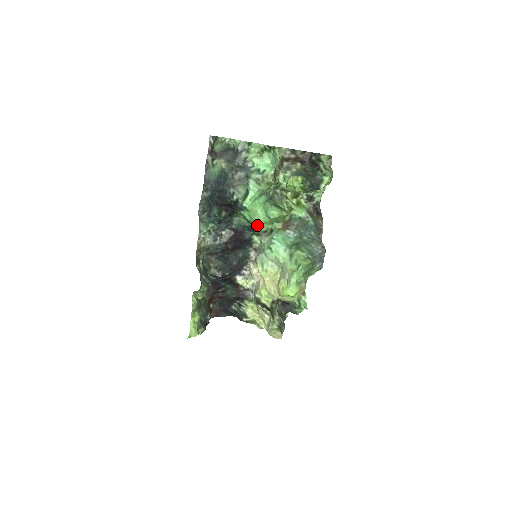
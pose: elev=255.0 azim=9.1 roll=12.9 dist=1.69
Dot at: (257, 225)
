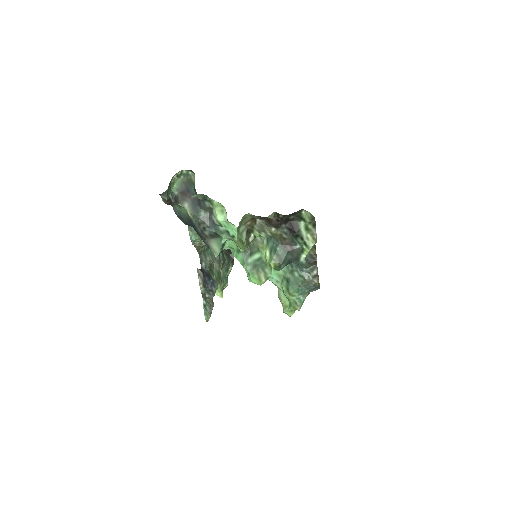
Dot at: occluded
